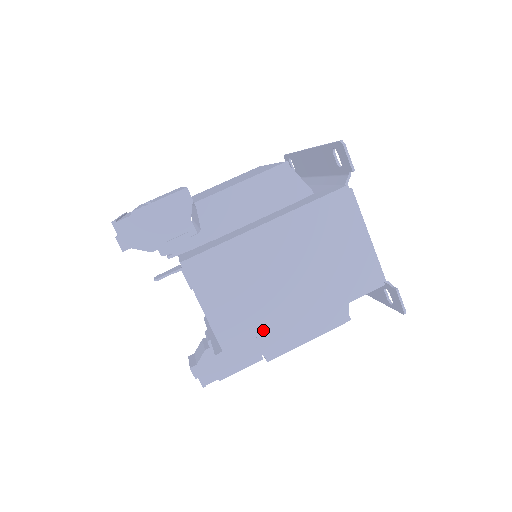
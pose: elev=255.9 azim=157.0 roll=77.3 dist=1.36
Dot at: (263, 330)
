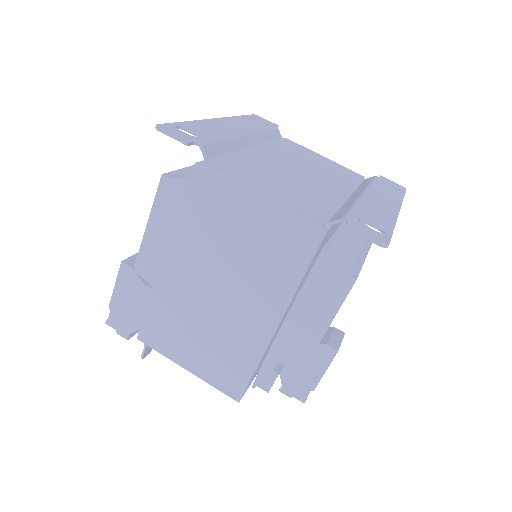
Dot at: (242, 358)
